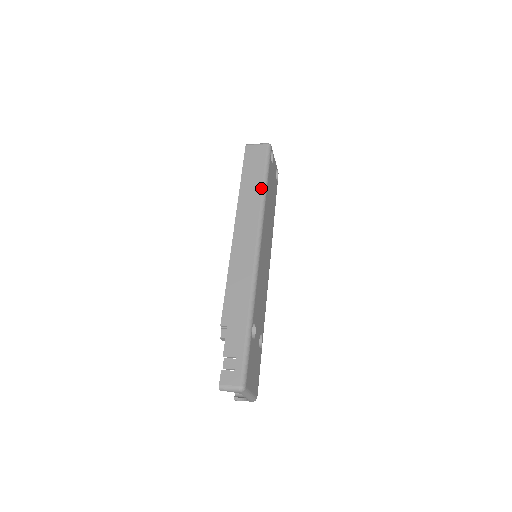
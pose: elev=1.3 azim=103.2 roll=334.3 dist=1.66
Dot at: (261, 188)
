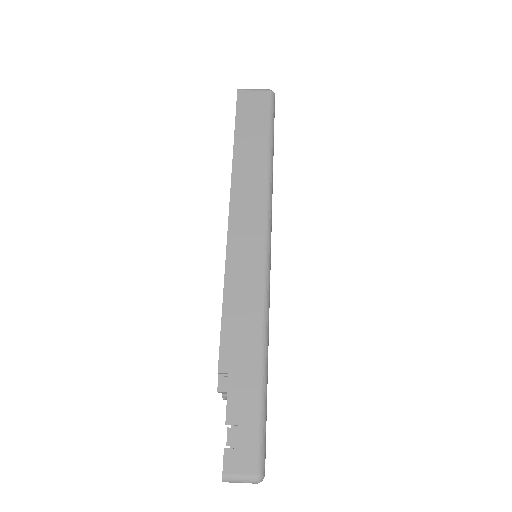
Dot at: (266, 155)
